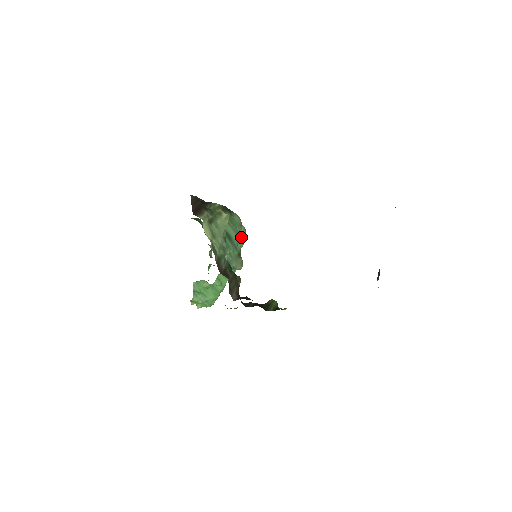
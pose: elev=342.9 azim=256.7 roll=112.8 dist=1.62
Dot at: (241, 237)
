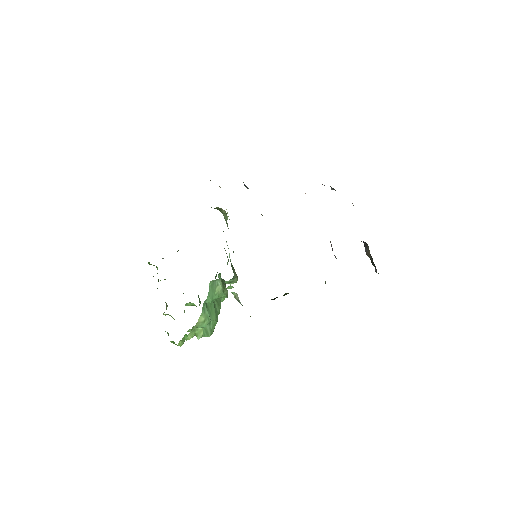
Dot at: (226, 253)
